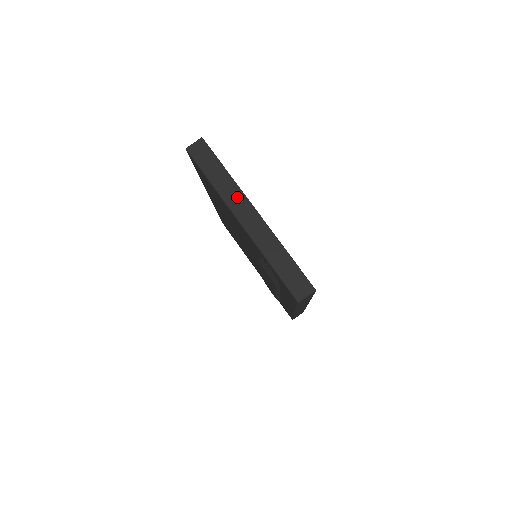
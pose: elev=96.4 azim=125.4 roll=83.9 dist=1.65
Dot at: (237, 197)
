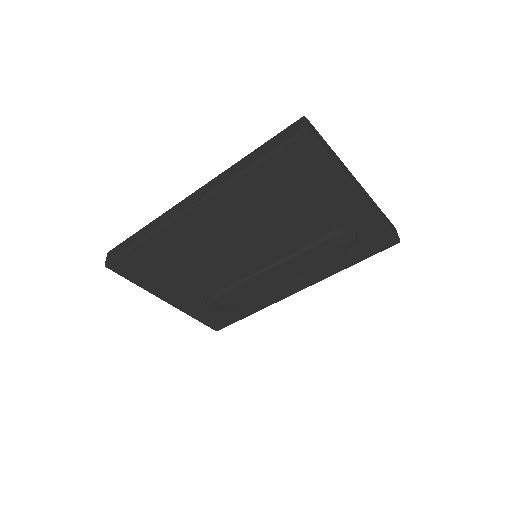
Dot at: (347, 171)
